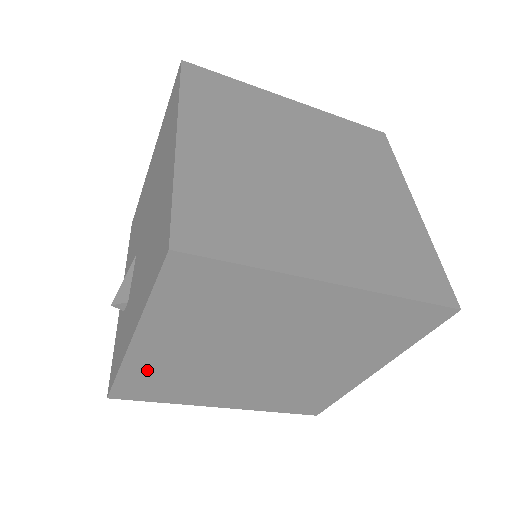
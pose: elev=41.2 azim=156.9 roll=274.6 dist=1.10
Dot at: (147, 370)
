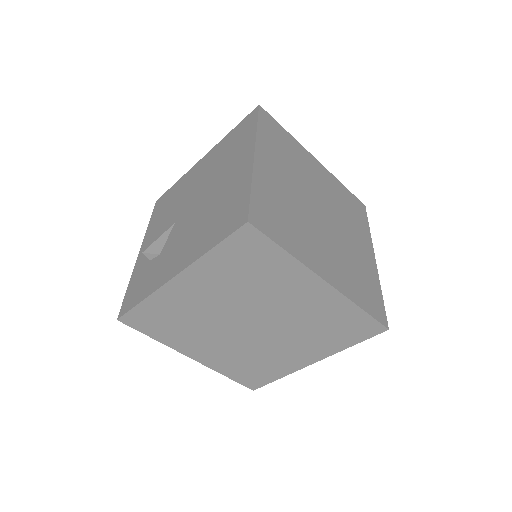
Dot at: (165, 305)
